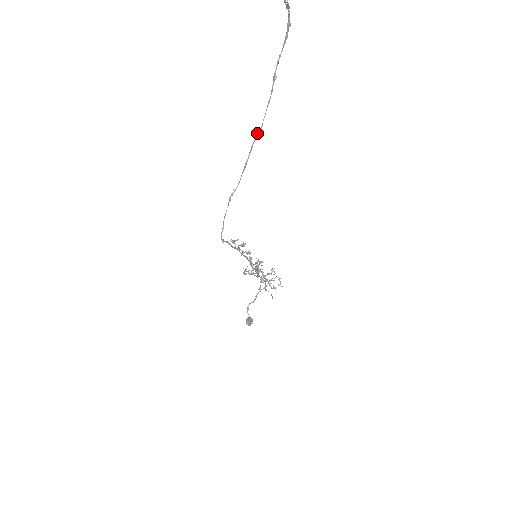
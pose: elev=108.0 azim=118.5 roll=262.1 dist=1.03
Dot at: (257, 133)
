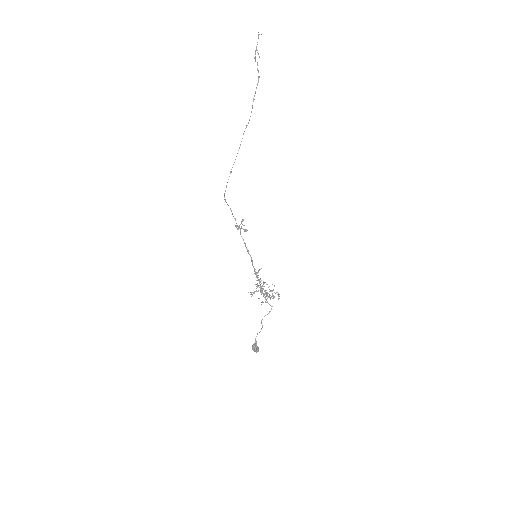
Dot at: (245, 128)
